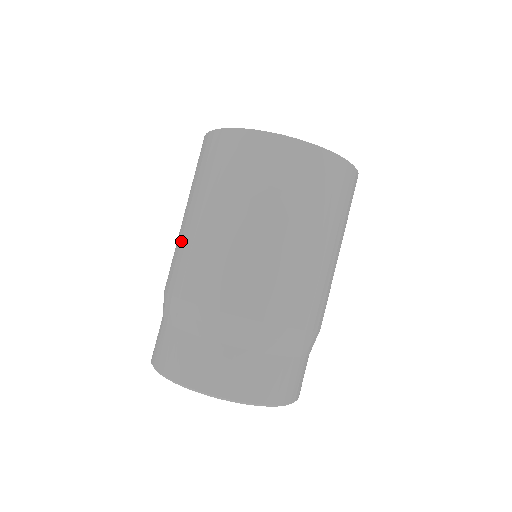
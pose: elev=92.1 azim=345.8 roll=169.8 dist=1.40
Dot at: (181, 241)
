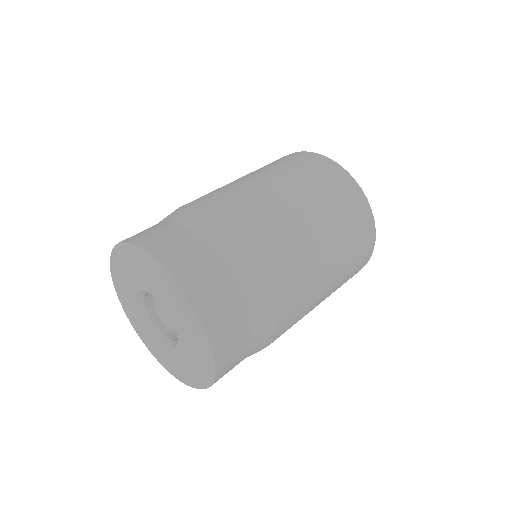
Dot at: (227, 186)
